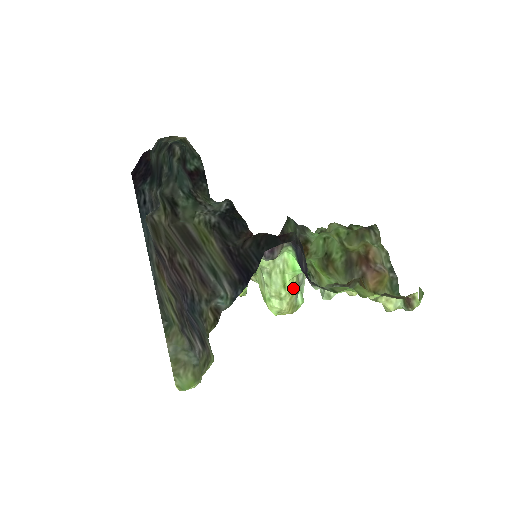
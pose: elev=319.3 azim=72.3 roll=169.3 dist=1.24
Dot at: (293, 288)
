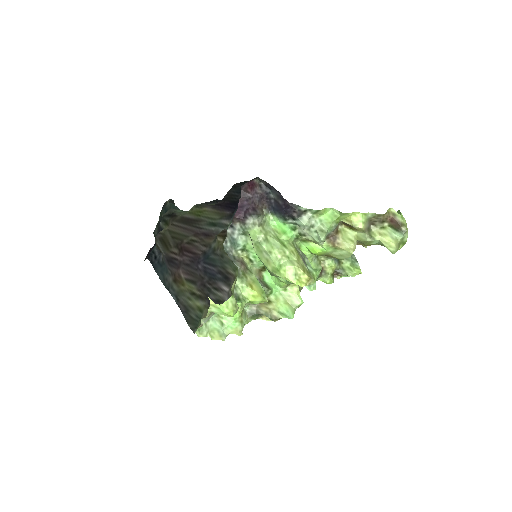
Dot at: (294, 249)
